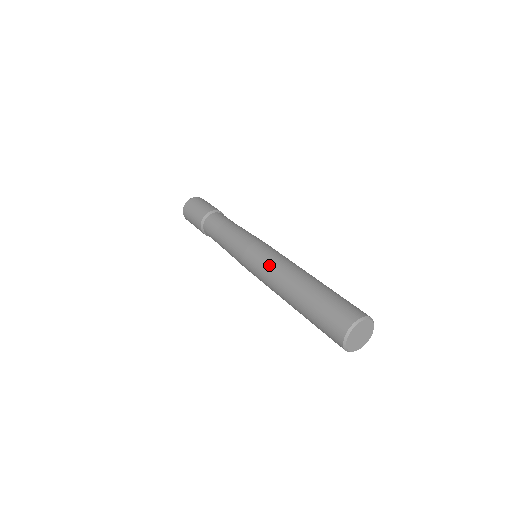
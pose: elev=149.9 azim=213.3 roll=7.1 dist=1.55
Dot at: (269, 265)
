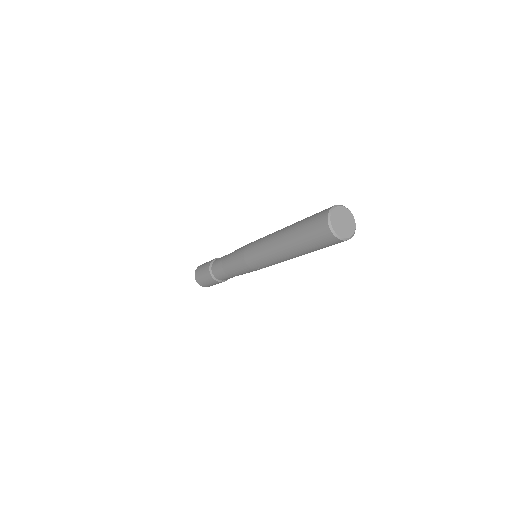
Dot at: (264, 238)
